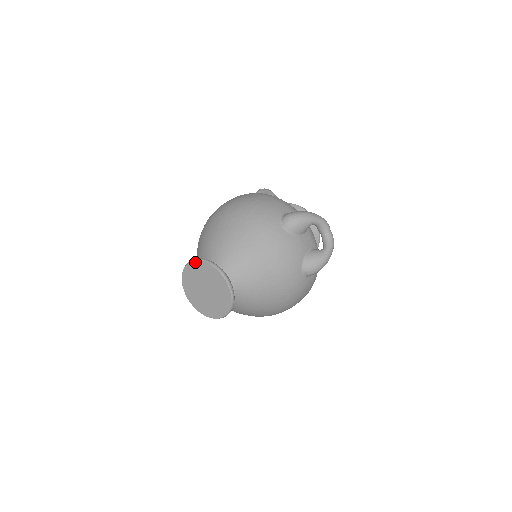
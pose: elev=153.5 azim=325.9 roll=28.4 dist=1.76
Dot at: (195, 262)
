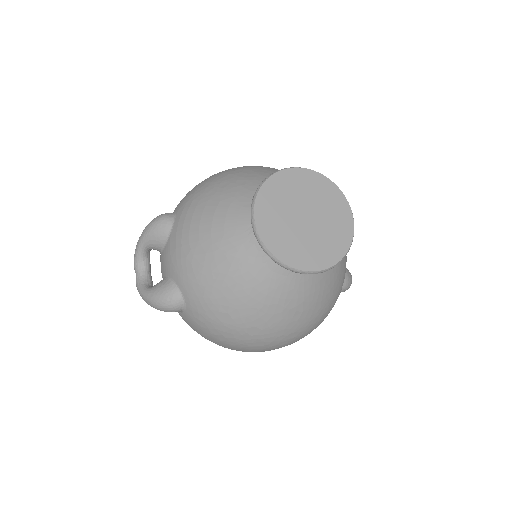
Dot at: (302, 170)
